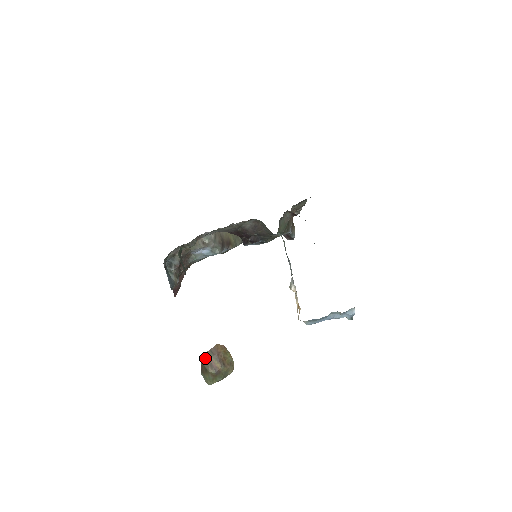
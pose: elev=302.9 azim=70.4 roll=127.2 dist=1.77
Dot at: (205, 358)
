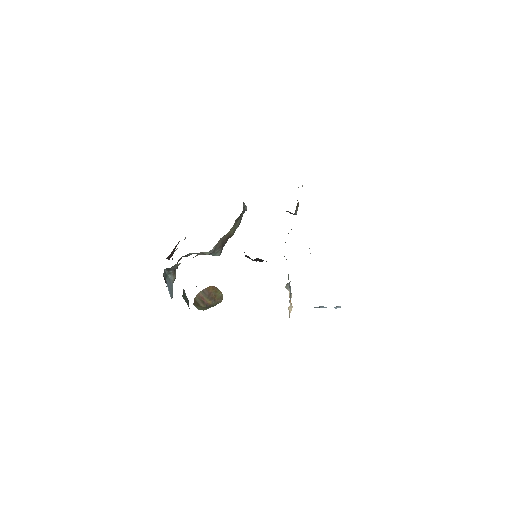
Dot at: (197, 296)
